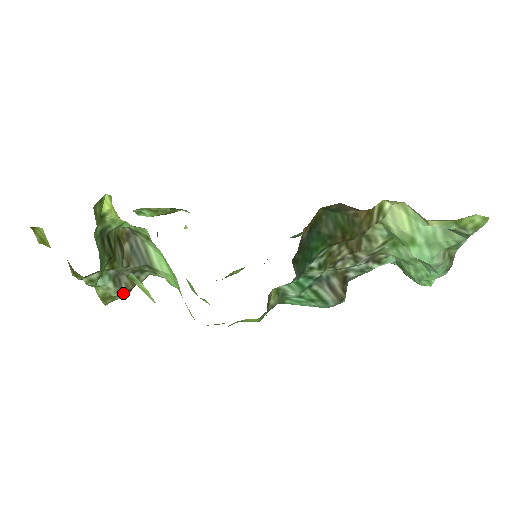
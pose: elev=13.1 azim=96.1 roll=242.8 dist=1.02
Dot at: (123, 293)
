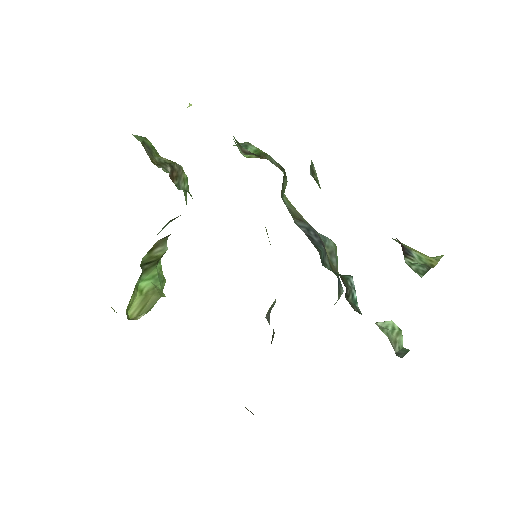
Dot at: occluded
